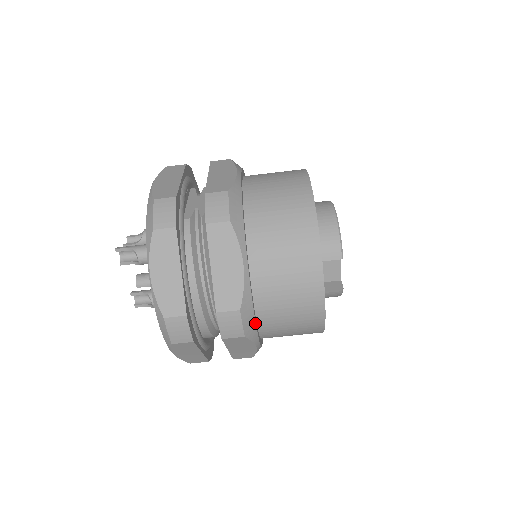
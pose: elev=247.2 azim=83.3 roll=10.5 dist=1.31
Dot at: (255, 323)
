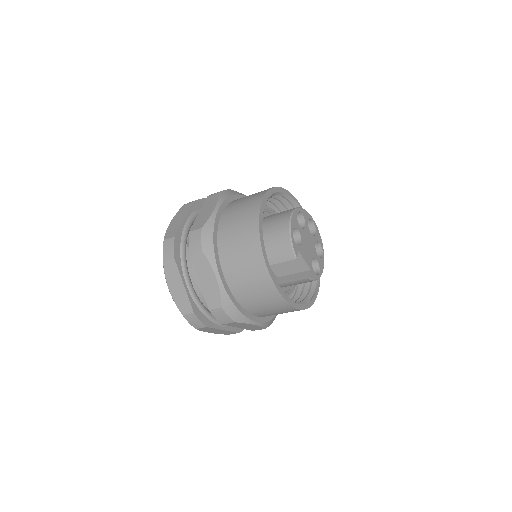
Dot at: (240, 312)
